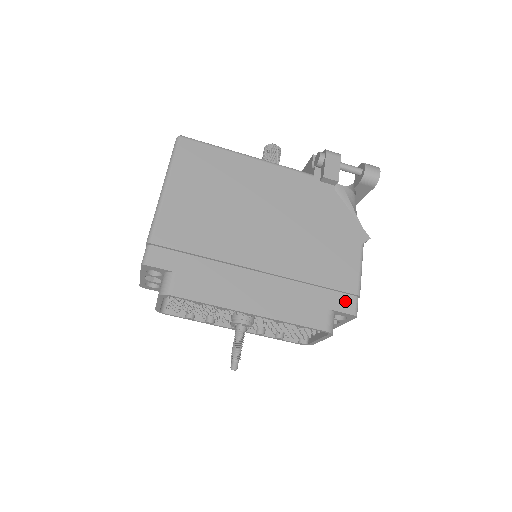
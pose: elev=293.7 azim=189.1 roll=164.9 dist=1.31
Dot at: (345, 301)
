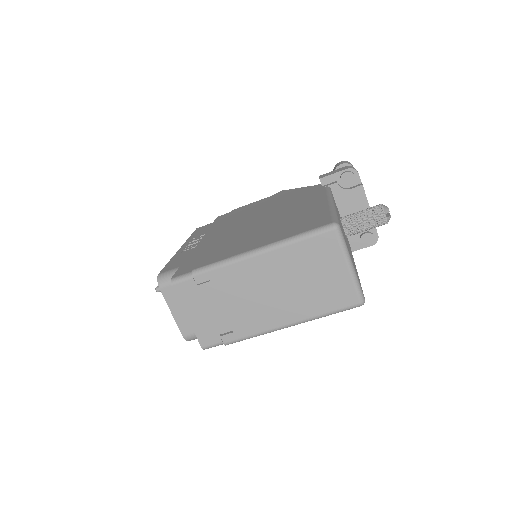
Dot at: occluded
